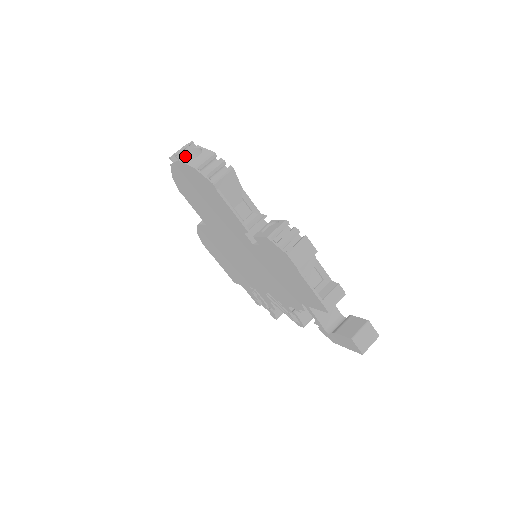
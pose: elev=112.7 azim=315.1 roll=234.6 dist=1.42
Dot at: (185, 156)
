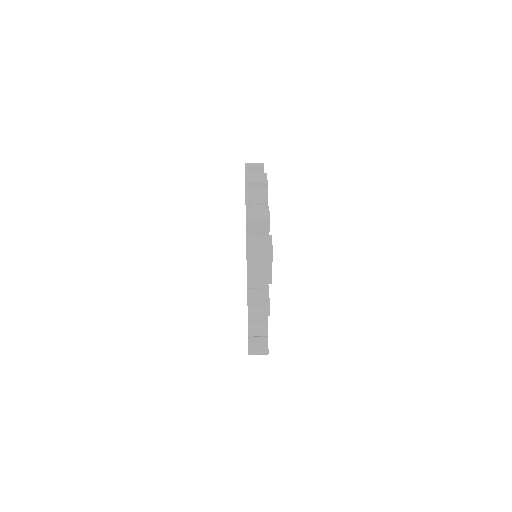
Dot at: occluded
